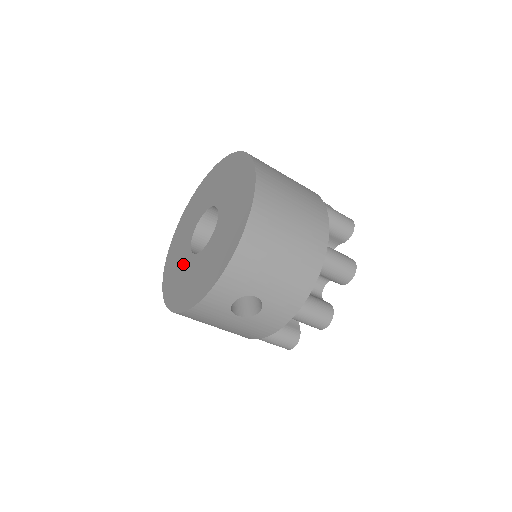
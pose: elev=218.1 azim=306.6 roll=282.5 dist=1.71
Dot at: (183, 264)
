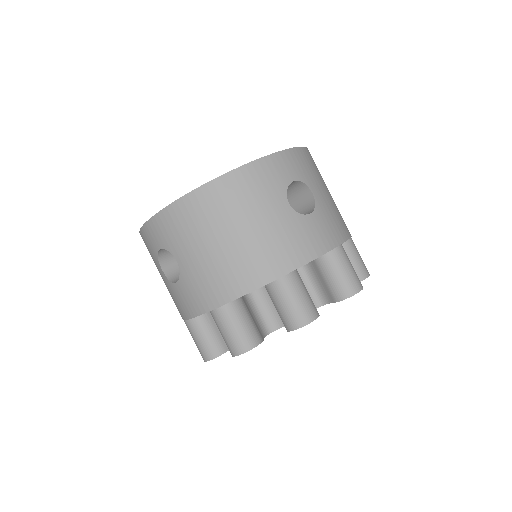
Dot at: occluded
